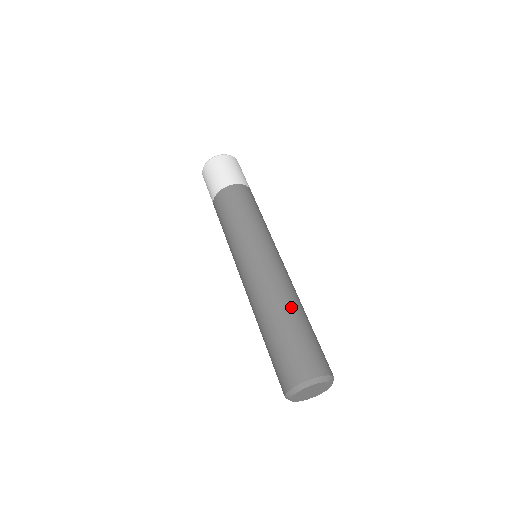
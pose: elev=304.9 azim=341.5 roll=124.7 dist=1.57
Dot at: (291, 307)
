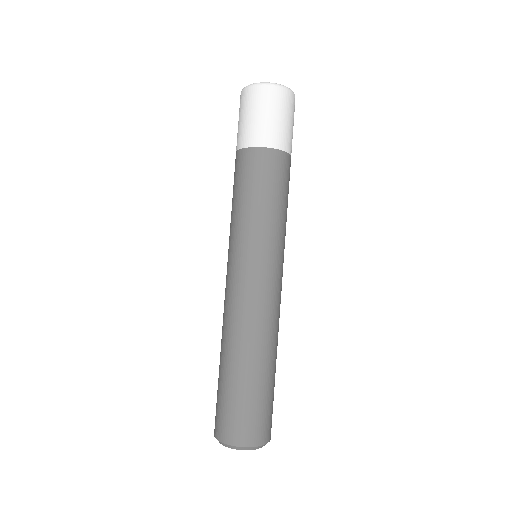
Dot at: (246, 357)
